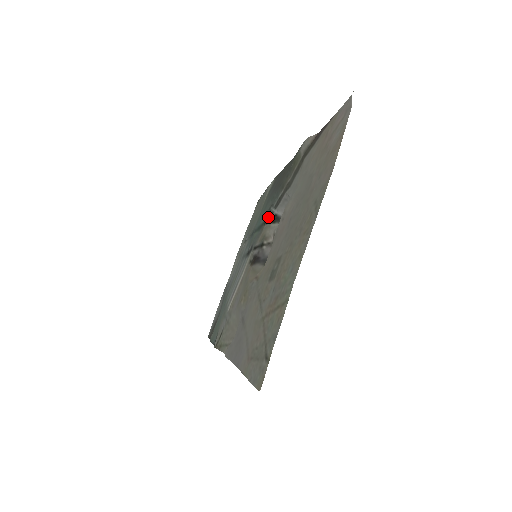
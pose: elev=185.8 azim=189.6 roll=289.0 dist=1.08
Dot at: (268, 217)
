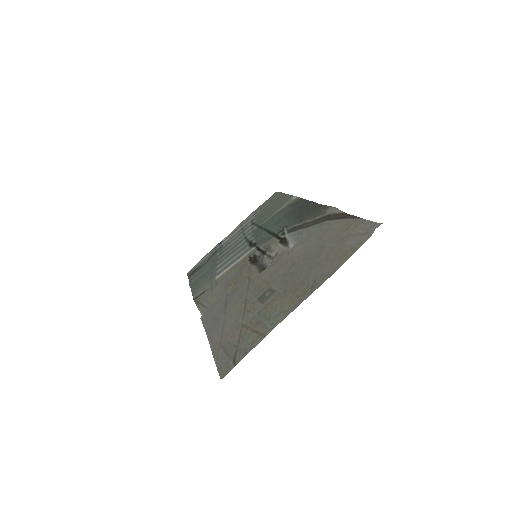
Dot at: (279, 233)
